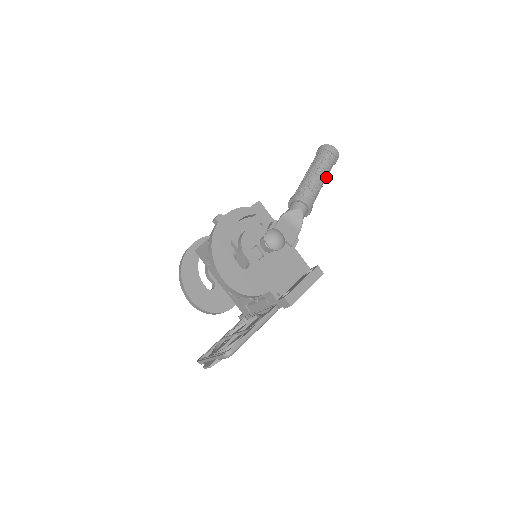
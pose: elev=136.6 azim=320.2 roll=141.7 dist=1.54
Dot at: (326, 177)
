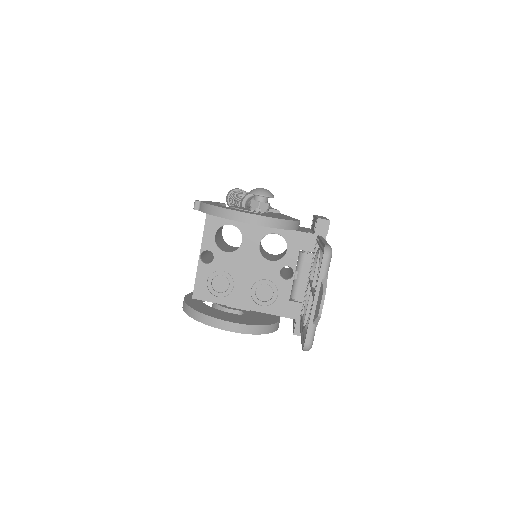
Dot at: occluded
